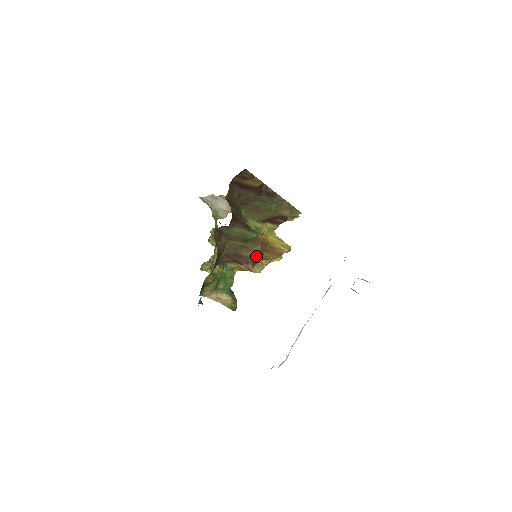
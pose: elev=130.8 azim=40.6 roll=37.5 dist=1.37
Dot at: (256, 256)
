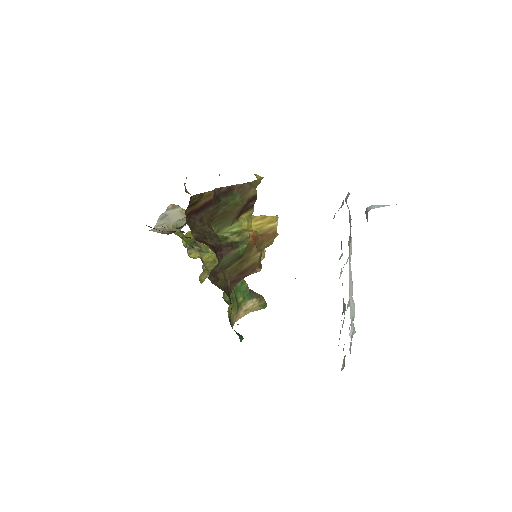
Dot at: (257, 258)
